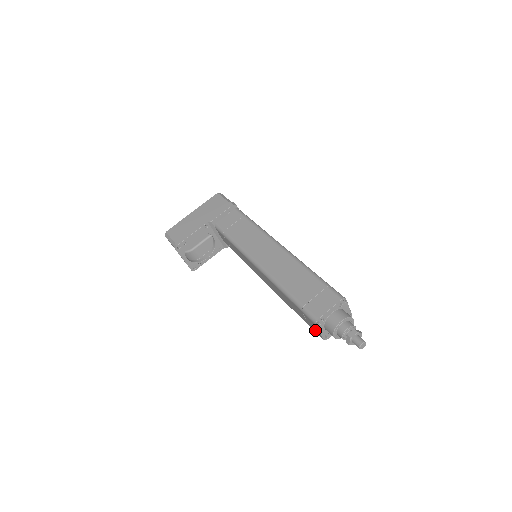
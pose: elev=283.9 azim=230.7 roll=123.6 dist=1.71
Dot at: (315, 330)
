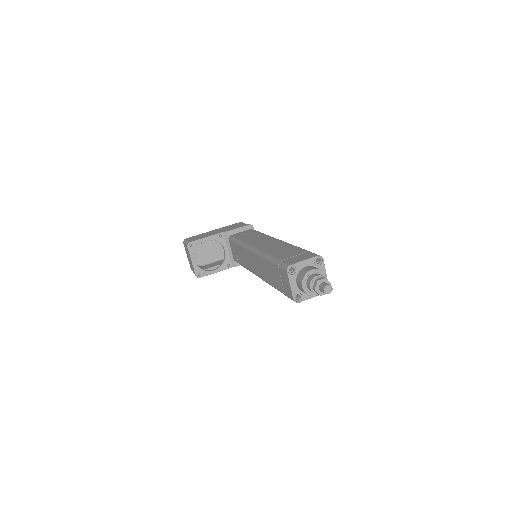
Dot at: (288, 290)
